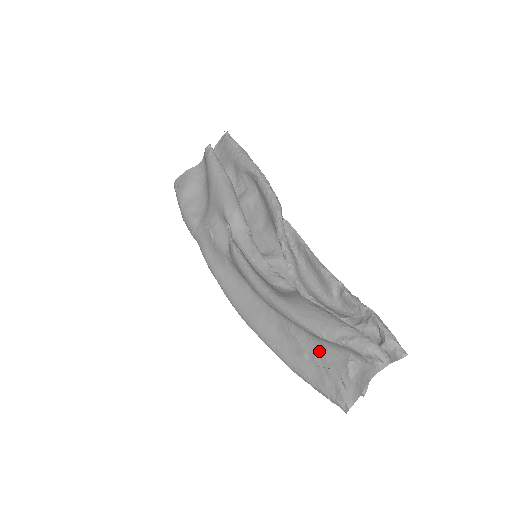
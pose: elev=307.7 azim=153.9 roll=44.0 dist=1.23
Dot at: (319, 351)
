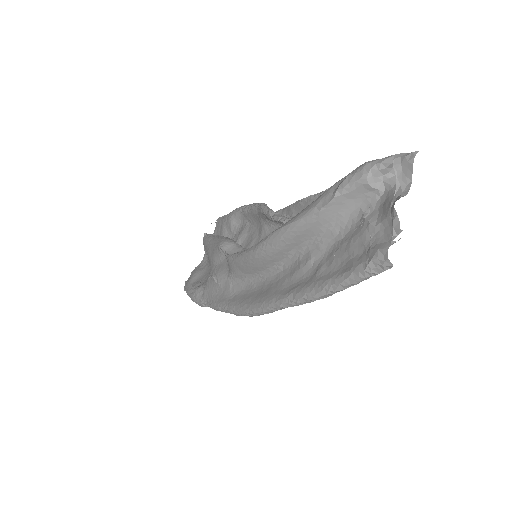
Dot at: (334, 247)
